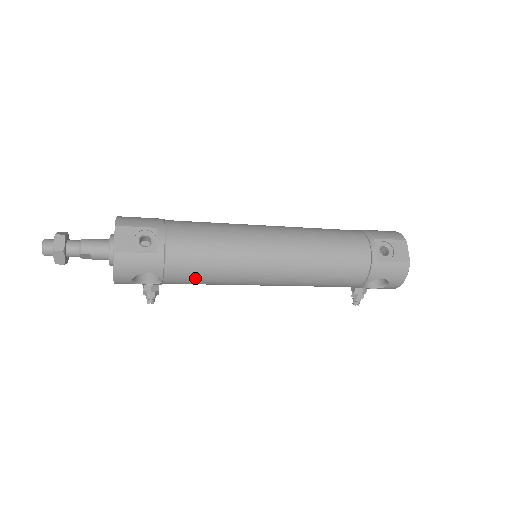
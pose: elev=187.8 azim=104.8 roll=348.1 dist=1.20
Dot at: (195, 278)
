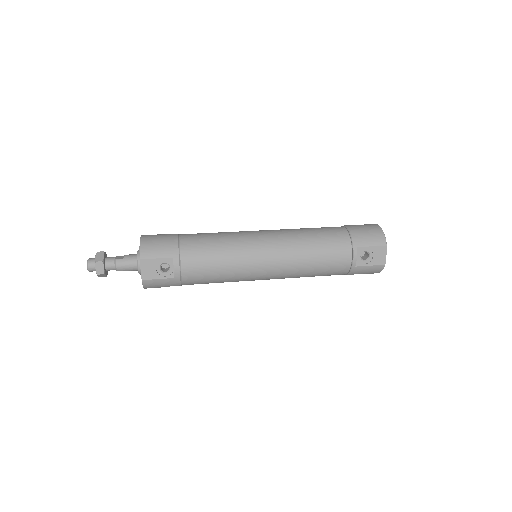
Dot at: (206, 283)
